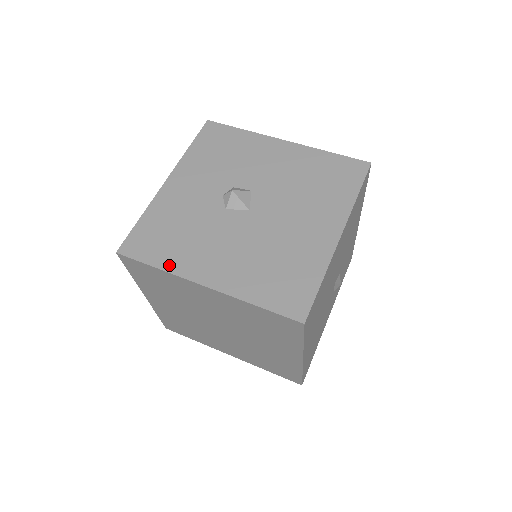
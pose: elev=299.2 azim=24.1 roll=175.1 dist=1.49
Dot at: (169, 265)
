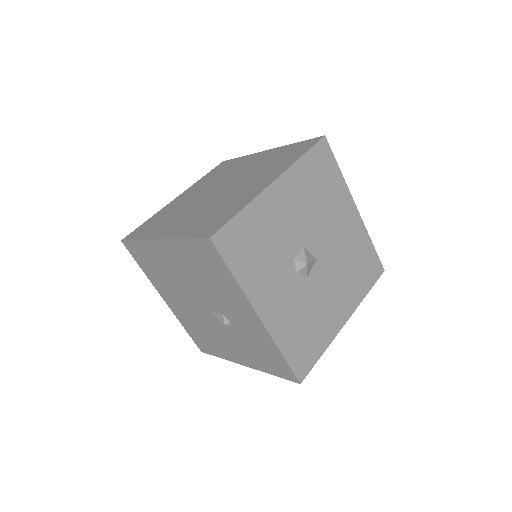
Dot at: (326, 342)
